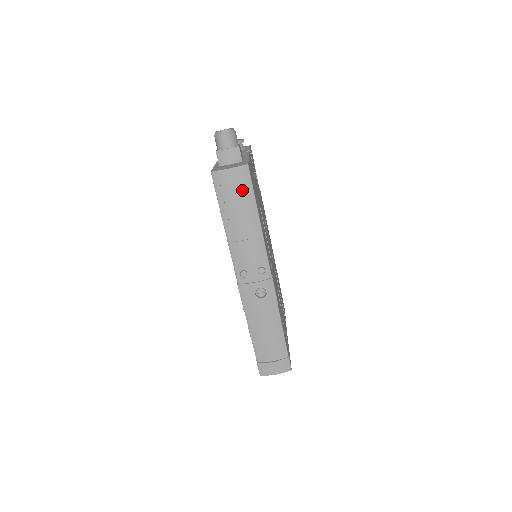
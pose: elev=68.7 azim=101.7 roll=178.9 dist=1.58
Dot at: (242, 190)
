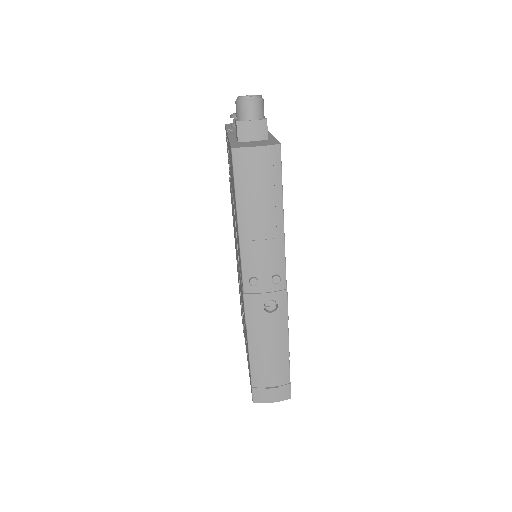
Dot at: (268, 176)
